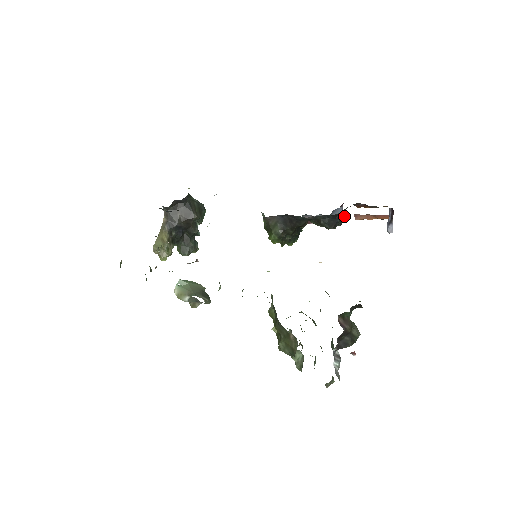
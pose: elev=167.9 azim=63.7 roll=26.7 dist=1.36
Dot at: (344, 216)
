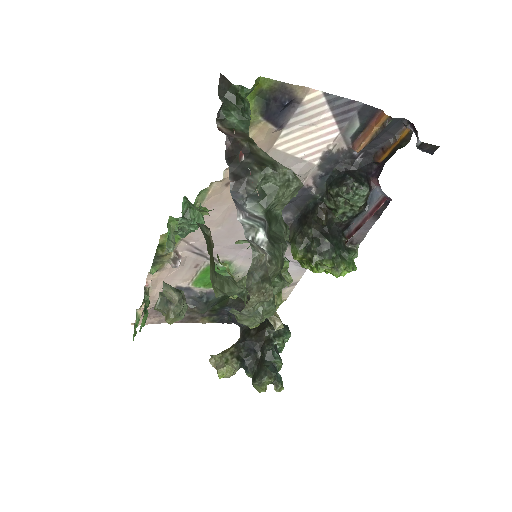
Dot at: (384, 195)
